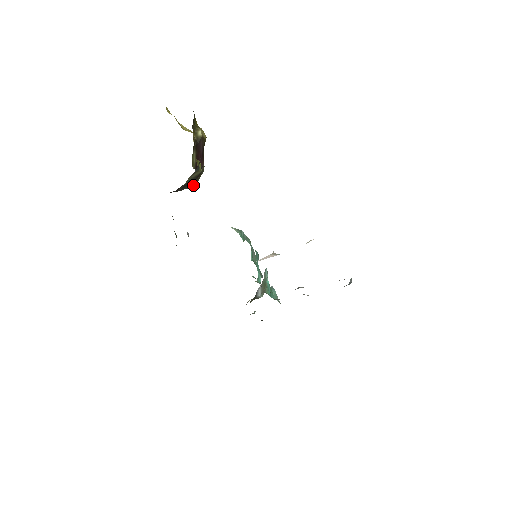
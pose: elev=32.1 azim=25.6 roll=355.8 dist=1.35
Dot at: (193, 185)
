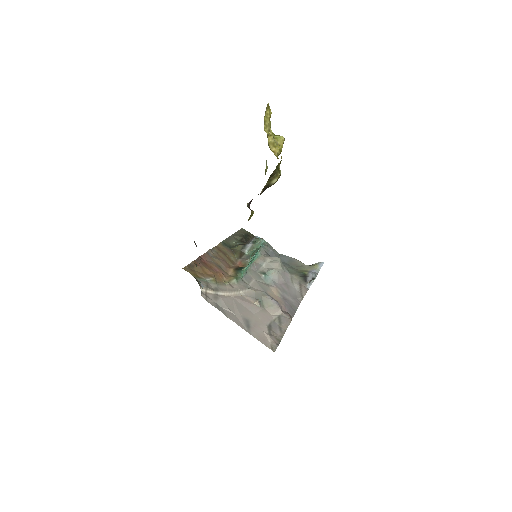
Dot at: occluded
